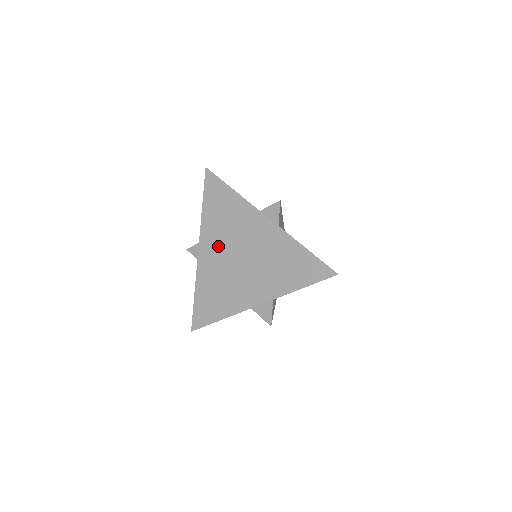
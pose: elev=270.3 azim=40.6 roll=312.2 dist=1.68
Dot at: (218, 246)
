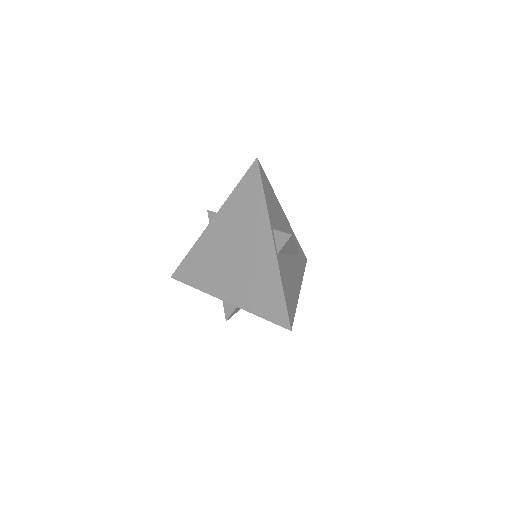
Dot at: (226, 230)
